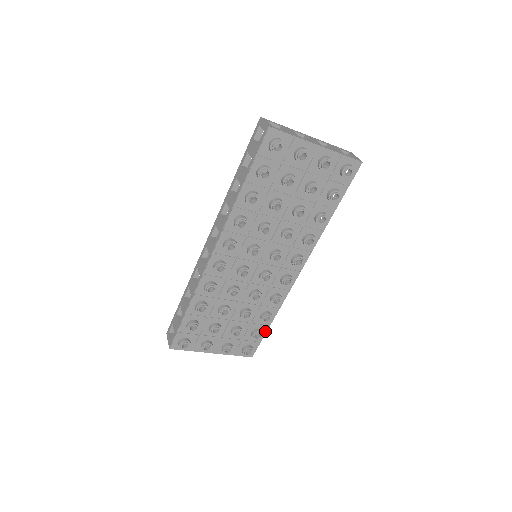
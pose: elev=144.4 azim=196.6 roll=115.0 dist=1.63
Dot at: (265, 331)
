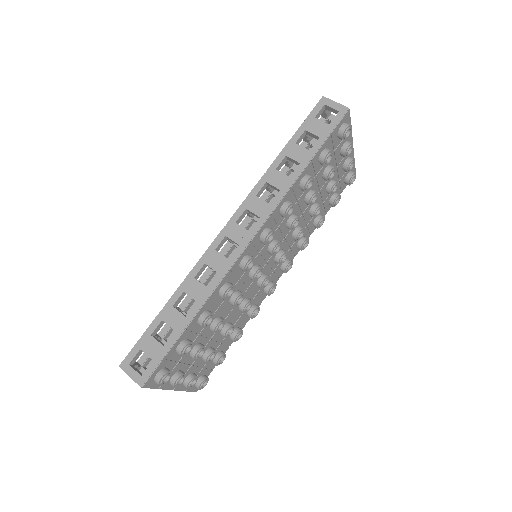
Dot at: occluded
